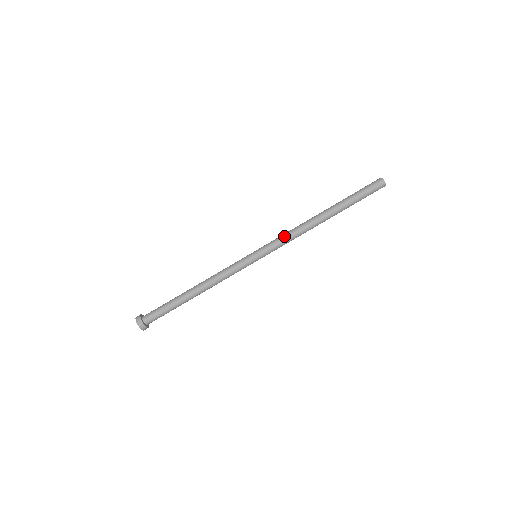
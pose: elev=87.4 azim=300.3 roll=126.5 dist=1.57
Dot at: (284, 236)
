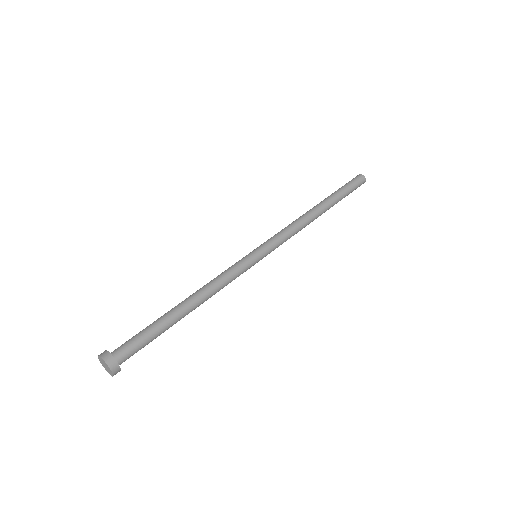
Dot at: (284, 230)
